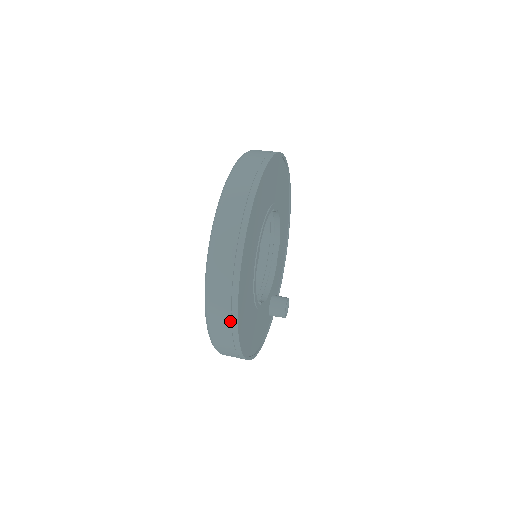
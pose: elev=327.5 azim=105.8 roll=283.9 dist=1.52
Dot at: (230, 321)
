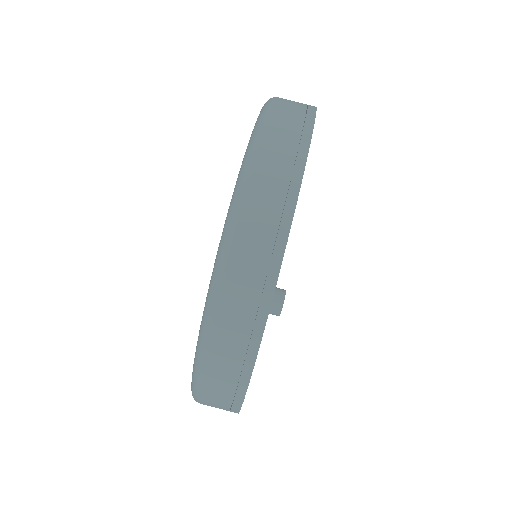
Dot at: (231, 399)
